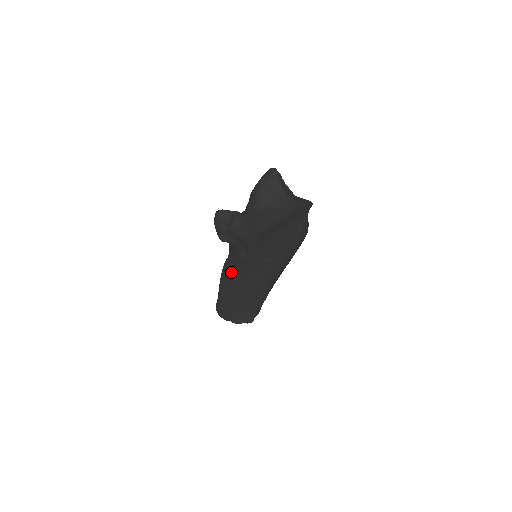
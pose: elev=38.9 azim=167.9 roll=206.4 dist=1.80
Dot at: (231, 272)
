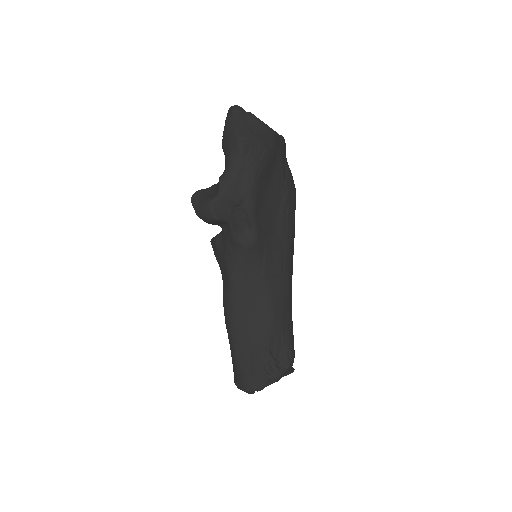
Dot at: (239, 291)
